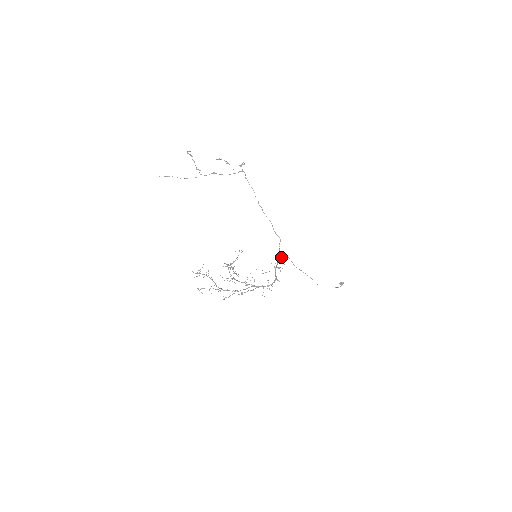
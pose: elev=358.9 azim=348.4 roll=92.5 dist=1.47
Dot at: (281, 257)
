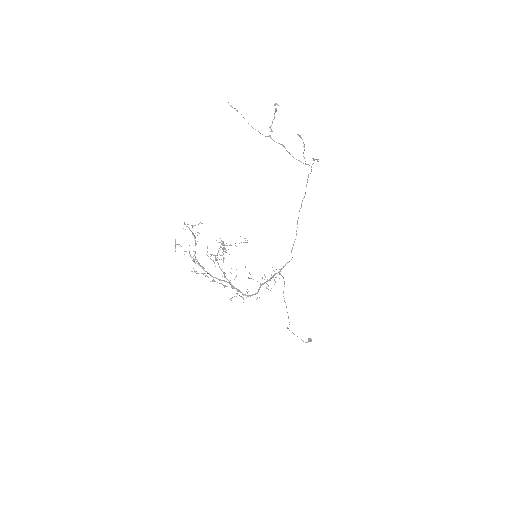
Dot at: occluded
